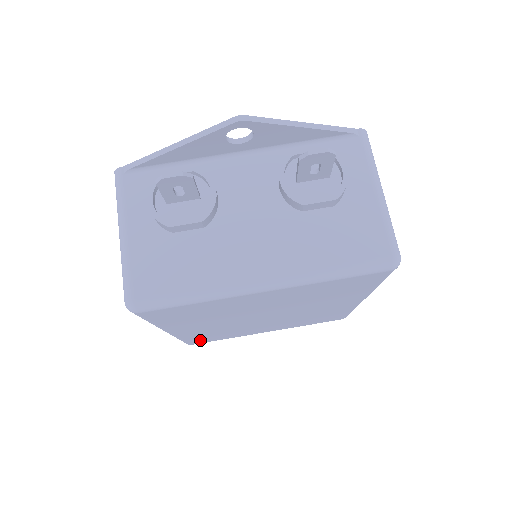
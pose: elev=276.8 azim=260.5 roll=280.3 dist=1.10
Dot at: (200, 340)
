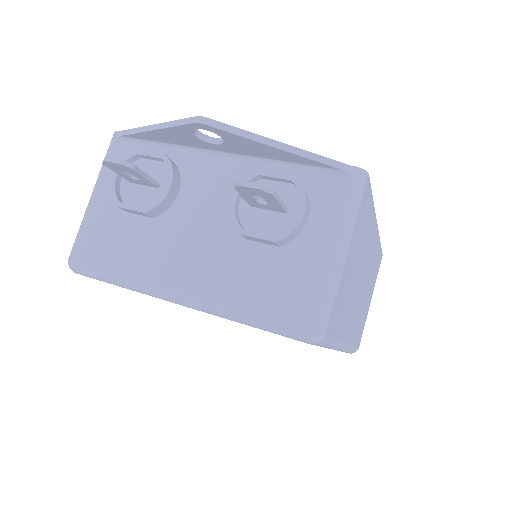
Dot at: occluded
